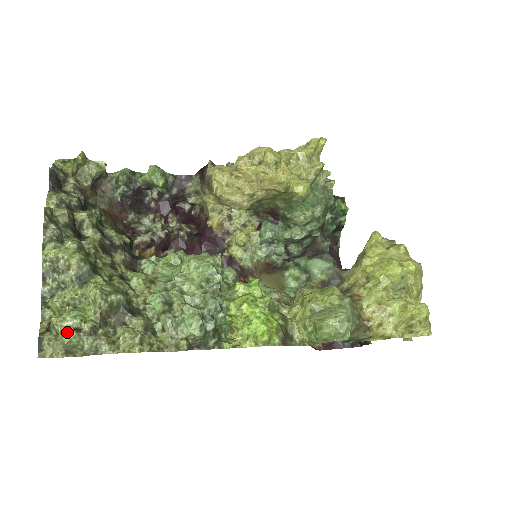
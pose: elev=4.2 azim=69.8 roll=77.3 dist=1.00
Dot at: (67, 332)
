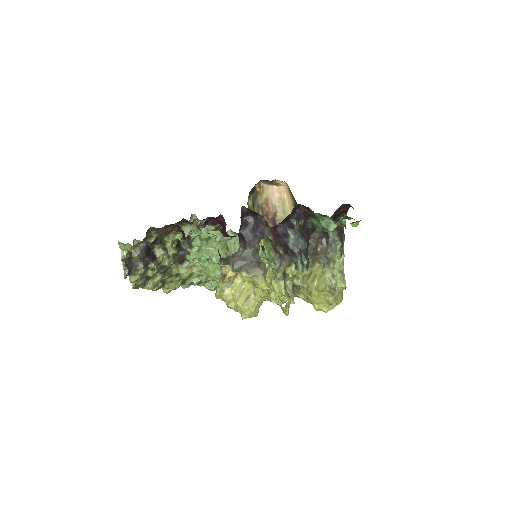
Dot at: occluded
